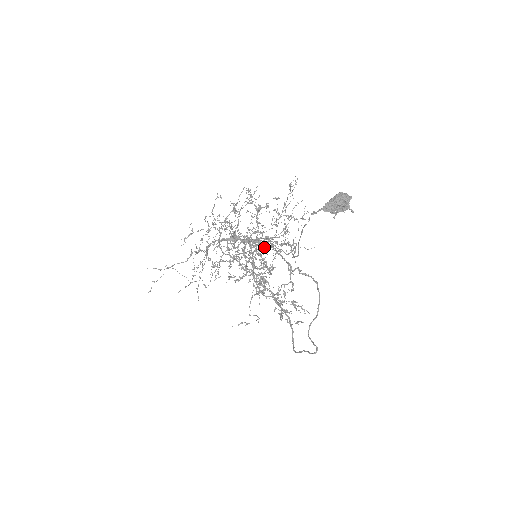
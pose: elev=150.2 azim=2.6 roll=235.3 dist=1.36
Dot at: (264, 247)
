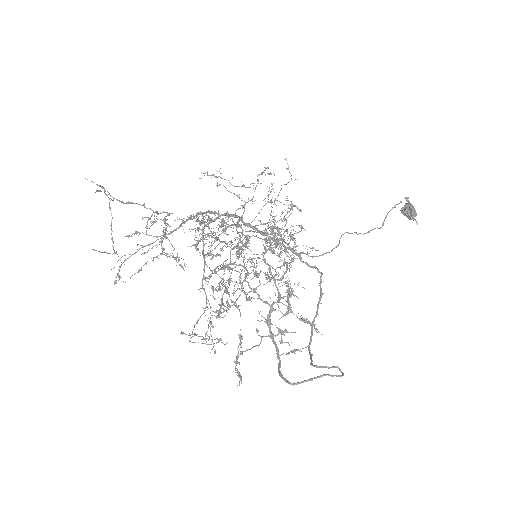
Dot at: (279, 246)
